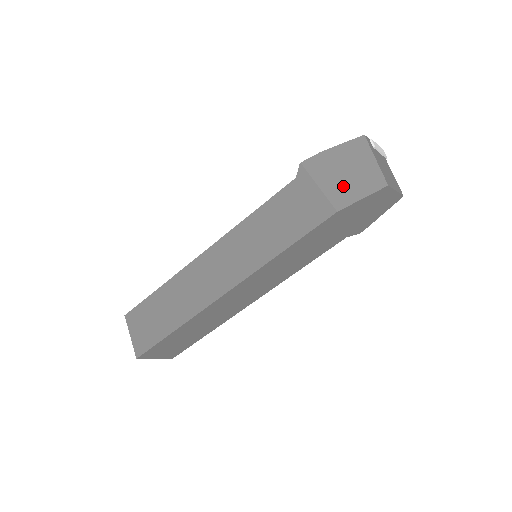
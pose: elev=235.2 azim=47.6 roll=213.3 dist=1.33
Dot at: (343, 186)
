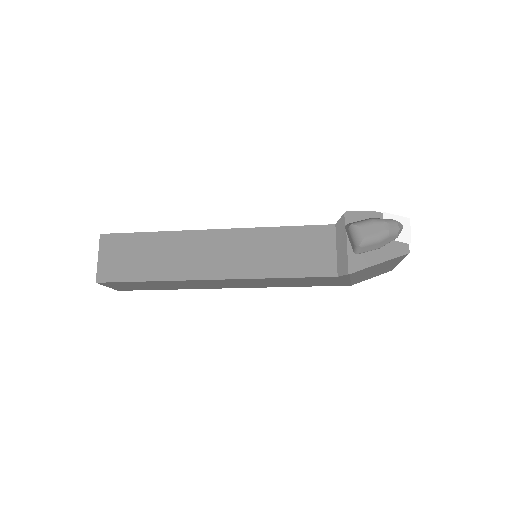
Dot at: occluded
